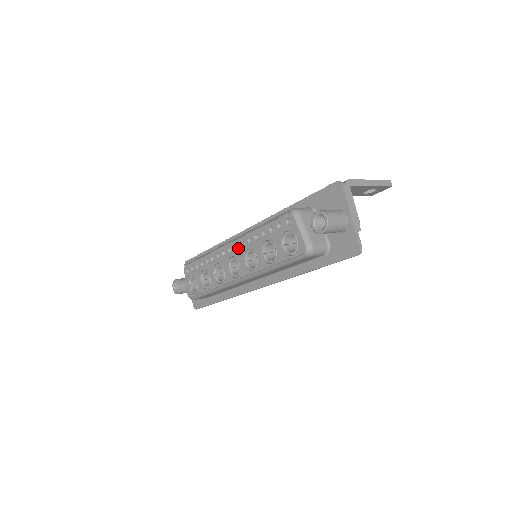
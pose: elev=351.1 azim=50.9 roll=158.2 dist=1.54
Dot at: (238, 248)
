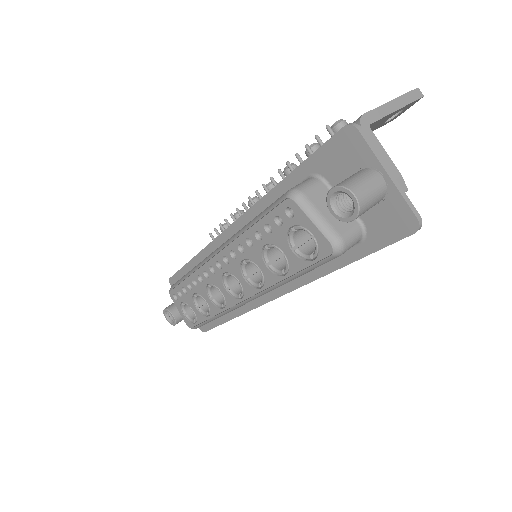
Dot at: (229, 261)
